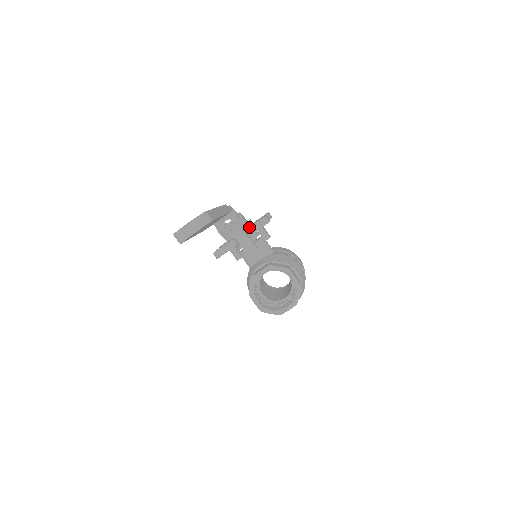
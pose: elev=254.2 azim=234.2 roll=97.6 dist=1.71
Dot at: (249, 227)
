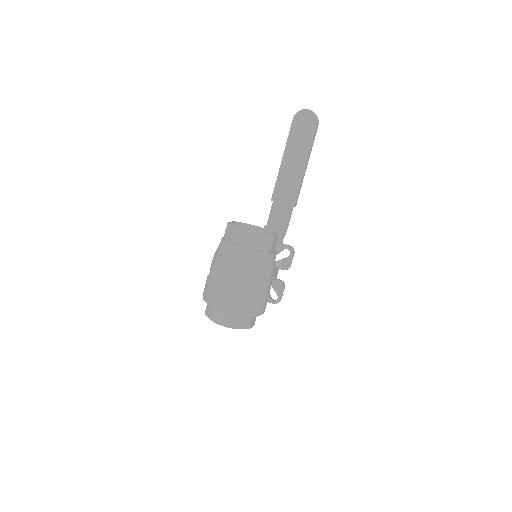
Dot at: occluded
